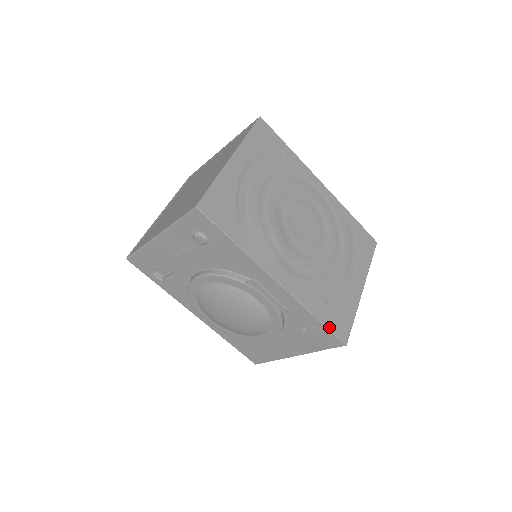
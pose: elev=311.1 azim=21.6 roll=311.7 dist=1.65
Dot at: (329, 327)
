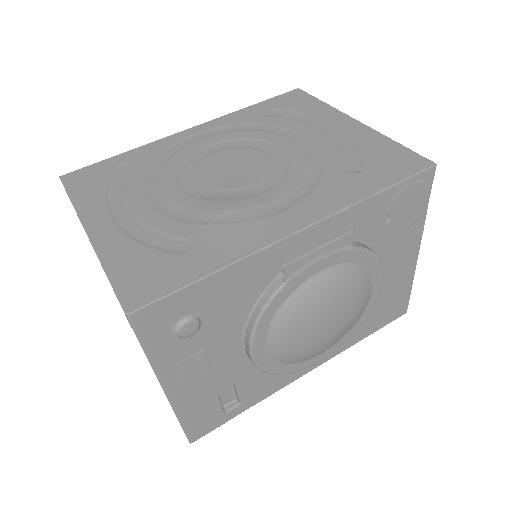
Dot at: (400, 179)
